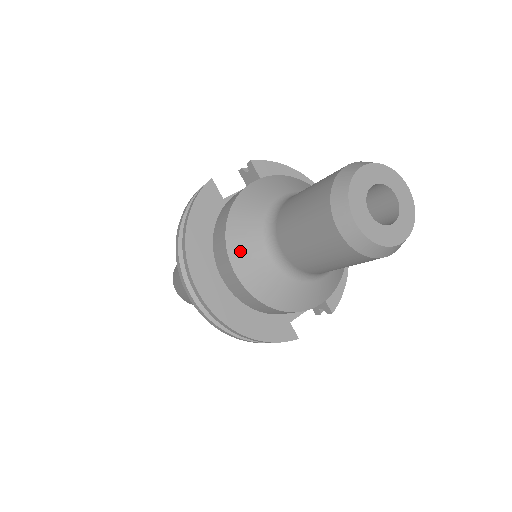
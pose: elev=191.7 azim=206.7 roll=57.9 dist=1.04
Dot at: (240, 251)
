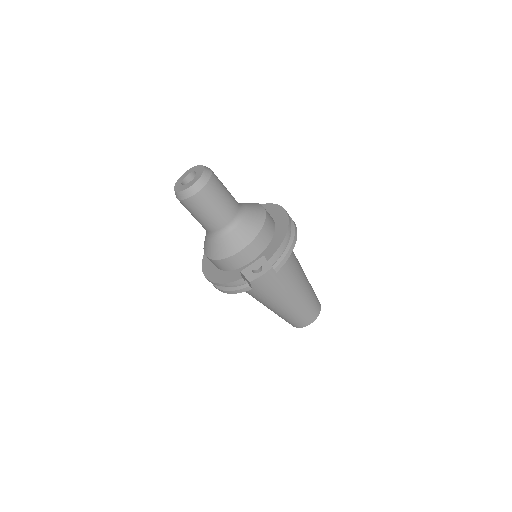
Dot at: occluded
